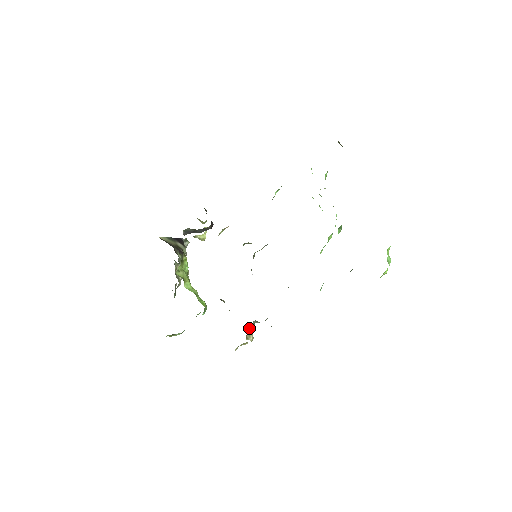
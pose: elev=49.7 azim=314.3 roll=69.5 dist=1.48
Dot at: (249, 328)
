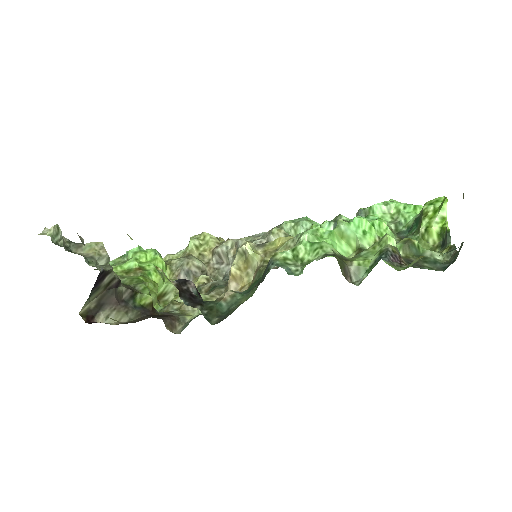
Dot at: occluded
